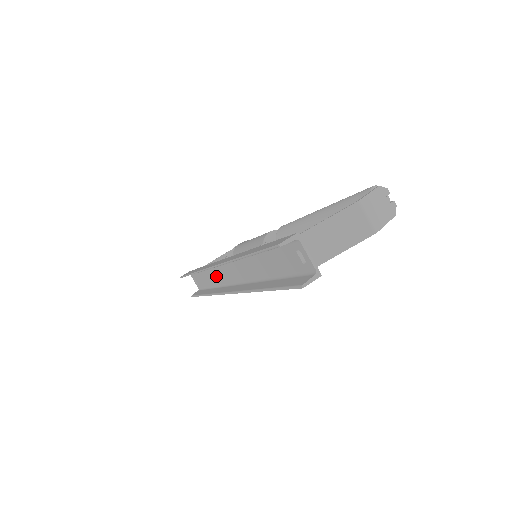
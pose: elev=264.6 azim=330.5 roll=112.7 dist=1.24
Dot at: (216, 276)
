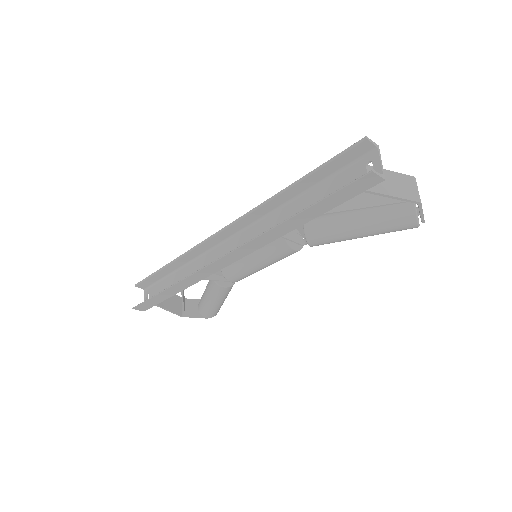
Dot at: (199, 266)
